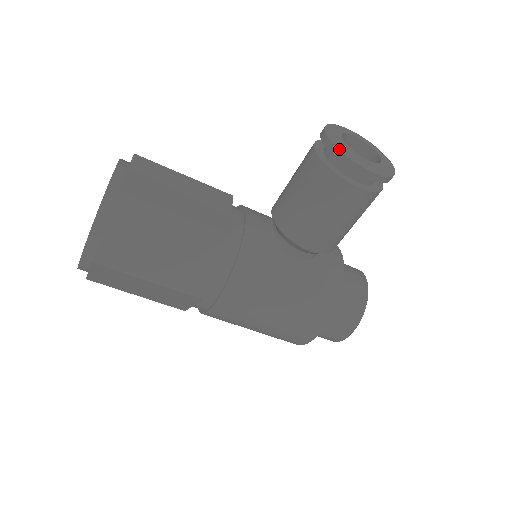
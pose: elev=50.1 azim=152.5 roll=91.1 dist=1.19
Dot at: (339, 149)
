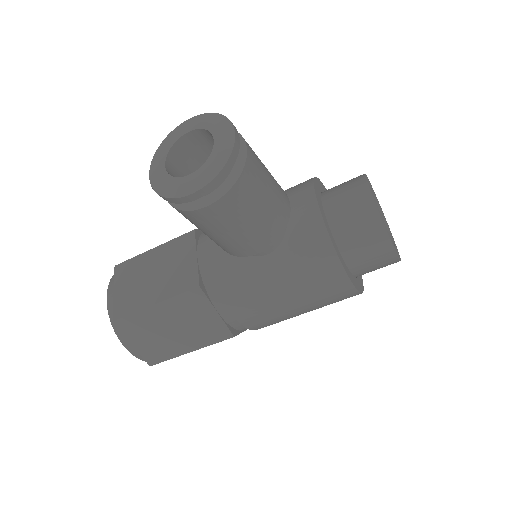
Dot at: (160, 195)
